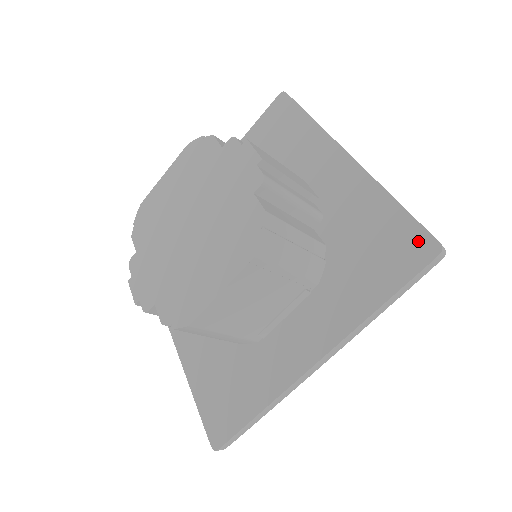
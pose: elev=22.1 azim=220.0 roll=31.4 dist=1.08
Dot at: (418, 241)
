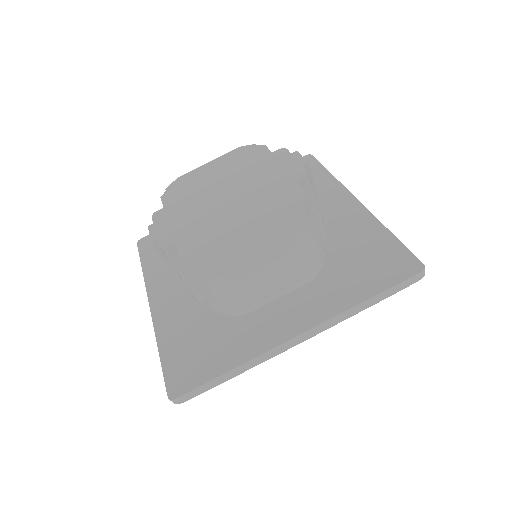
Dot at: (406, 261)
